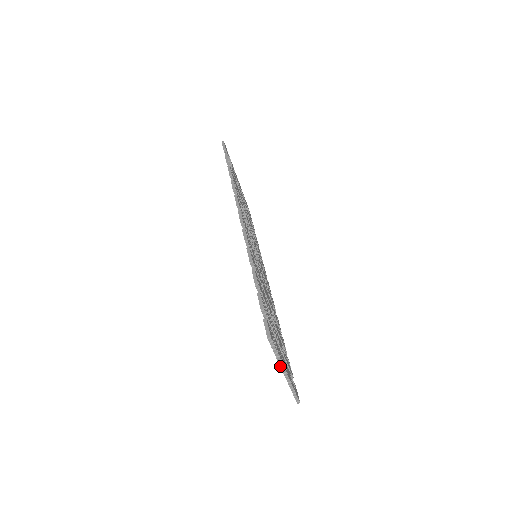
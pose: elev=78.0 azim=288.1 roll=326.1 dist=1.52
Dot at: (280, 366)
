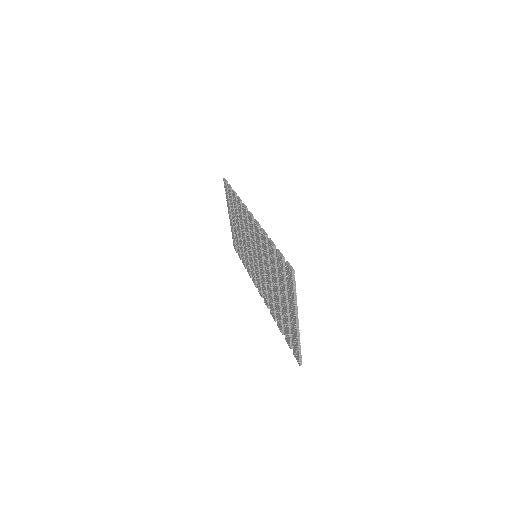
Dot at: (295, 309)
